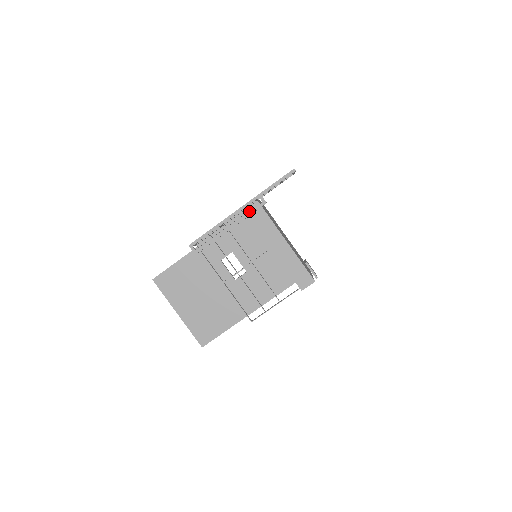
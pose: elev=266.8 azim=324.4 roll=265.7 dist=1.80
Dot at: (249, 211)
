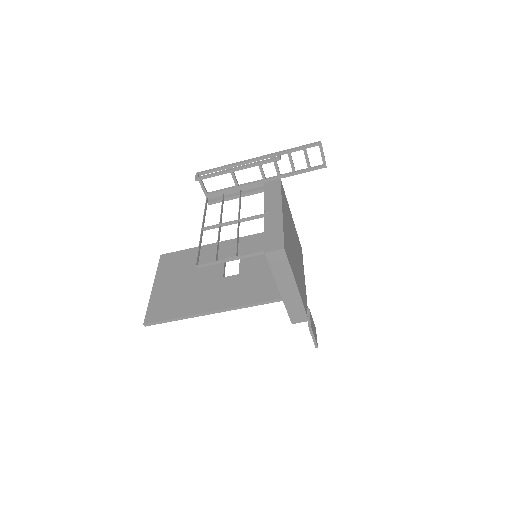
Dot at: (268, 185)
